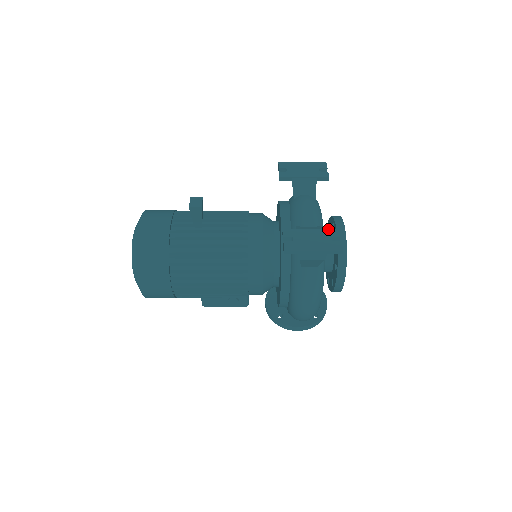
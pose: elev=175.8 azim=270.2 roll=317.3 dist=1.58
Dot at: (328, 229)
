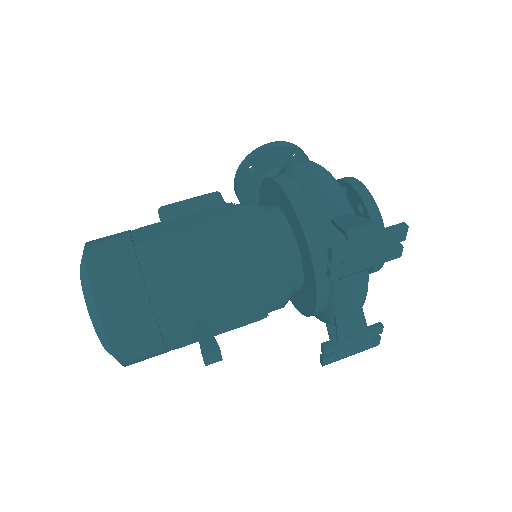
Dot at: (373, 331)
